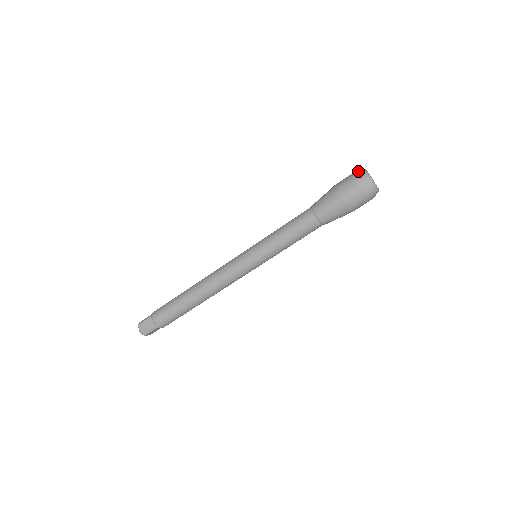
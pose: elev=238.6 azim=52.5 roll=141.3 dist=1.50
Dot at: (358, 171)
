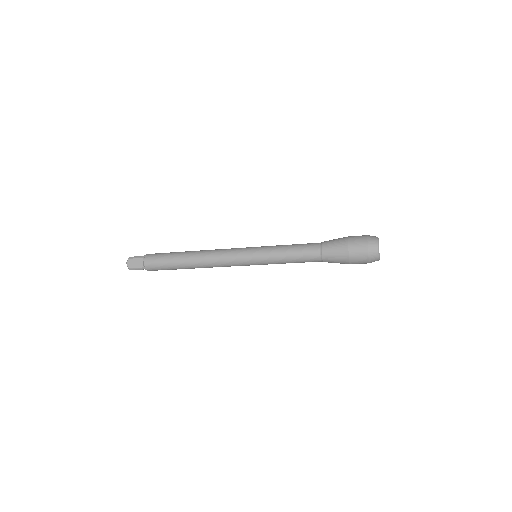
Dot at: (373, 256)
